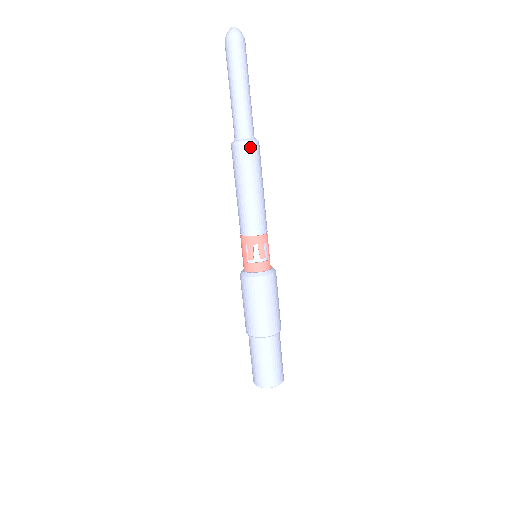
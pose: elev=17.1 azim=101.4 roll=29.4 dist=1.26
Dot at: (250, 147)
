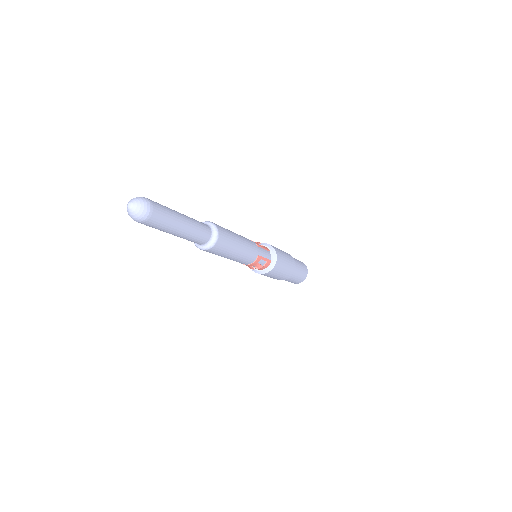
Dot at: (212, 250)
